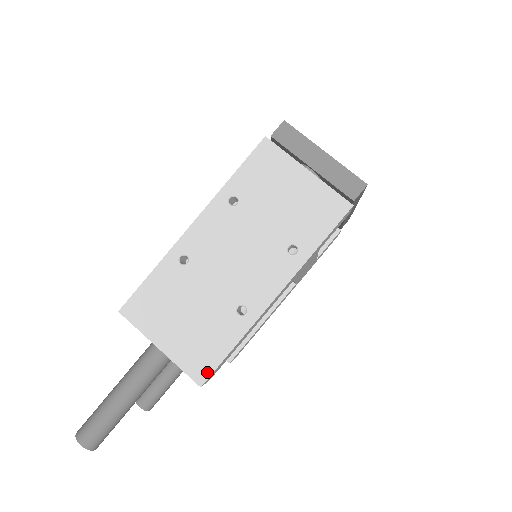
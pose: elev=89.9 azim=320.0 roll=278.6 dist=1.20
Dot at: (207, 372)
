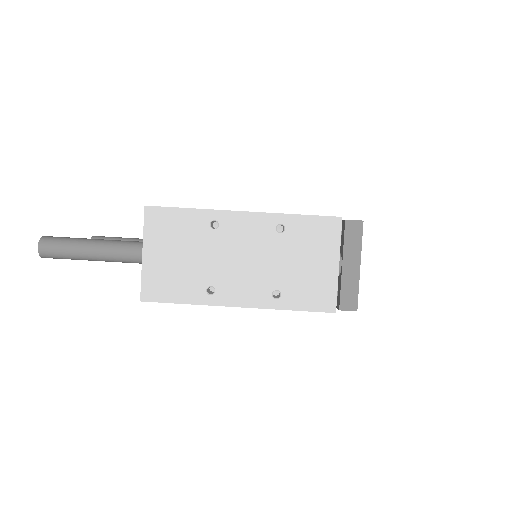
Dot at: (153, 298)
